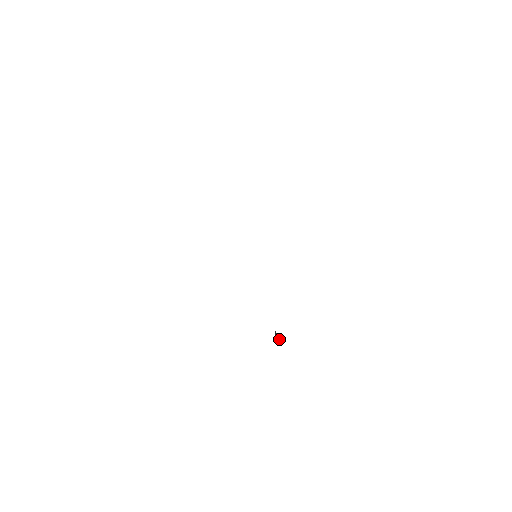
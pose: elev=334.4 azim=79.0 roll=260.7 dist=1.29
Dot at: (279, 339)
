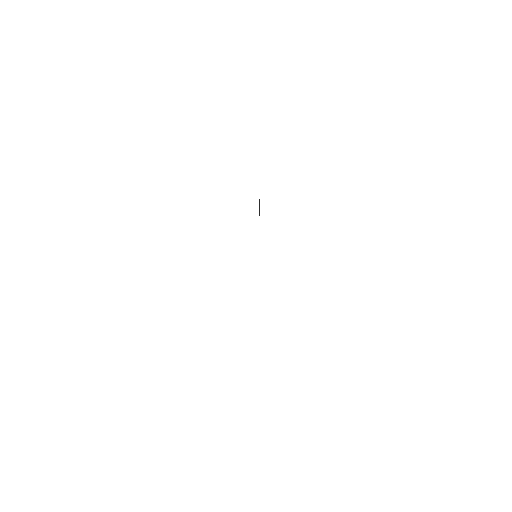
Dot at: occluded
